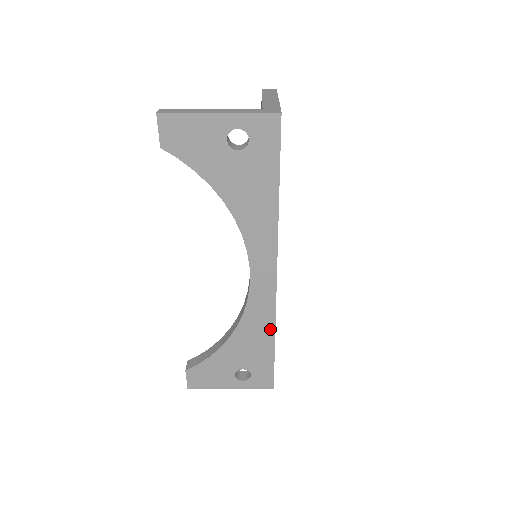
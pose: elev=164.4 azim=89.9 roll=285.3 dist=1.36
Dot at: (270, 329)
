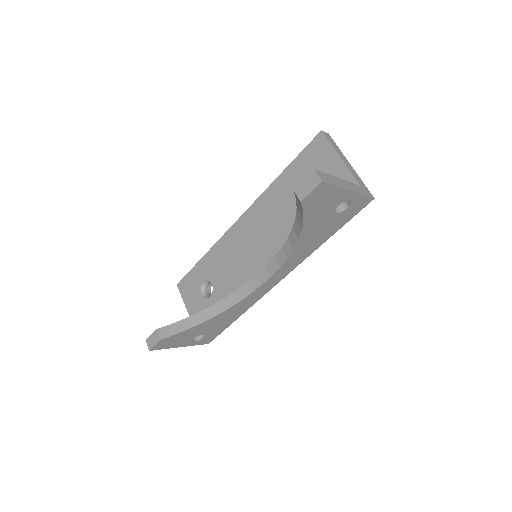
Dot at: (244, 310)
